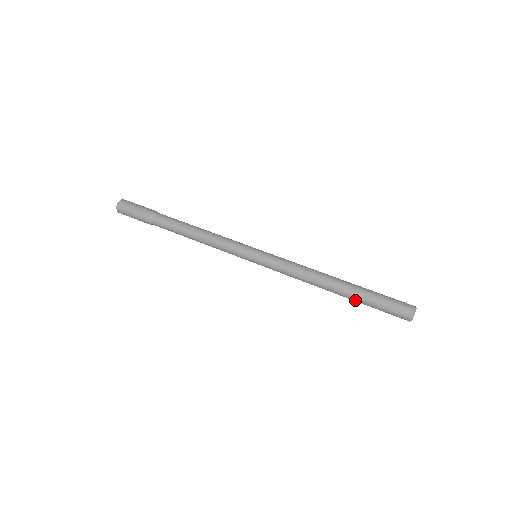
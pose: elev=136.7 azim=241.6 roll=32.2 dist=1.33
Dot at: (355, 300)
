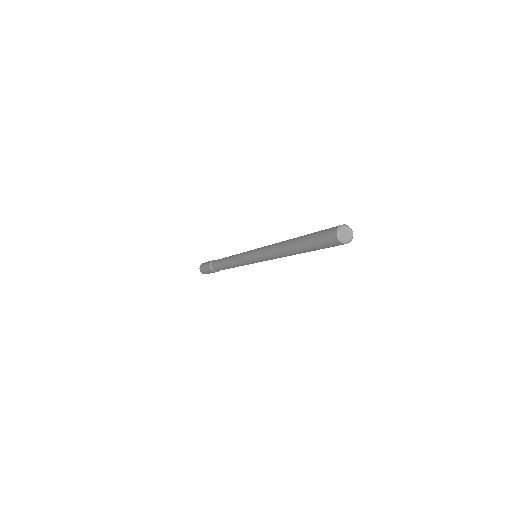
Dot at: (302, 245)
